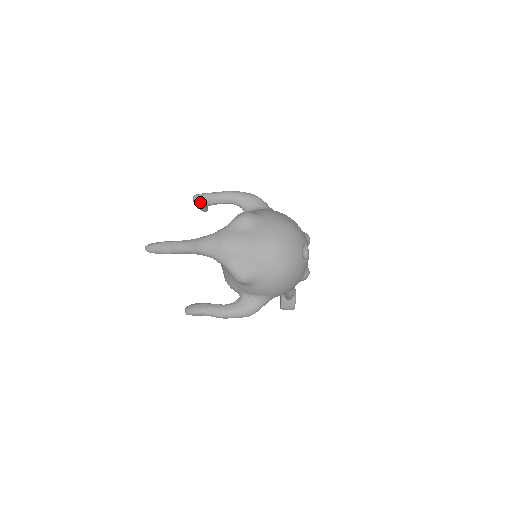
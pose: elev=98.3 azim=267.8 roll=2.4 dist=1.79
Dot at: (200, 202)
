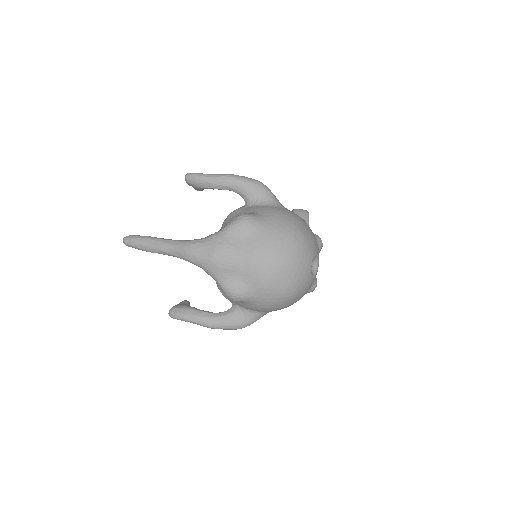
Dot at: (193, 184)
